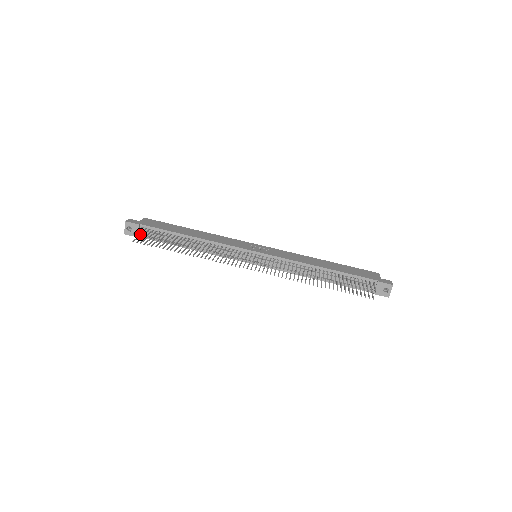
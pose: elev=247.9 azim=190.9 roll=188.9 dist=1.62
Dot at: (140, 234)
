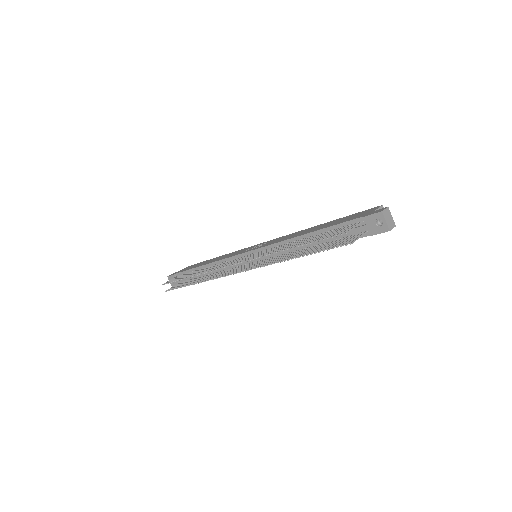
Dot at: (180, 282)
